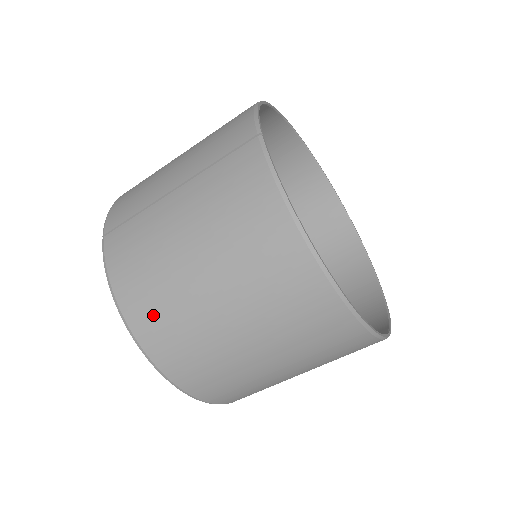
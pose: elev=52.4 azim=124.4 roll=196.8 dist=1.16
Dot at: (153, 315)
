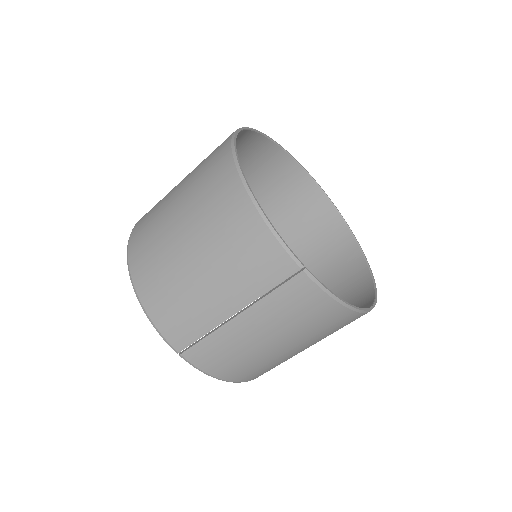
Dot at: (255, 372)
